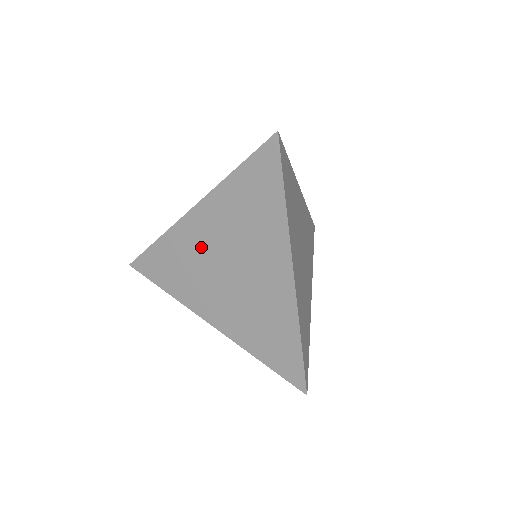
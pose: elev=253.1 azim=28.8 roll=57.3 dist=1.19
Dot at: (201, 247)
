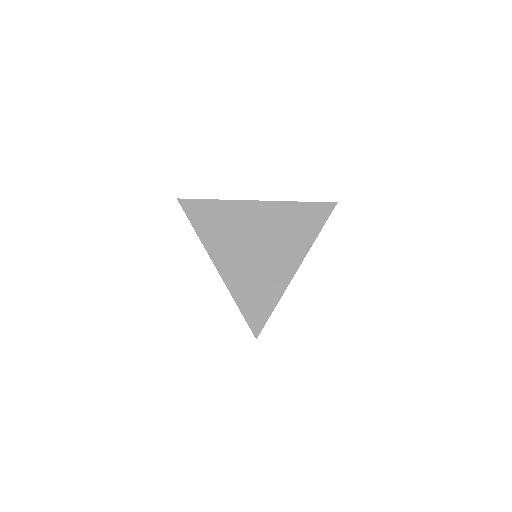
Dot at: occluded
